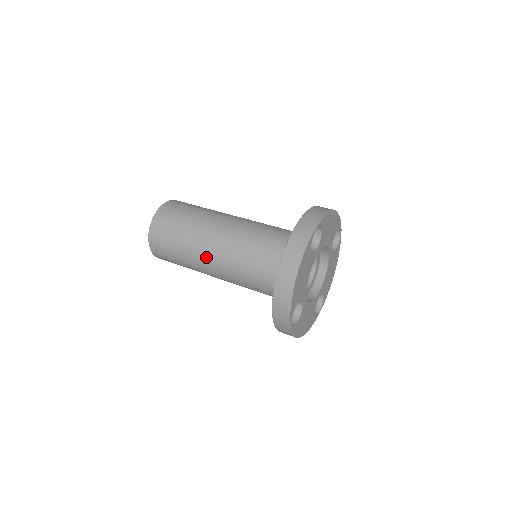
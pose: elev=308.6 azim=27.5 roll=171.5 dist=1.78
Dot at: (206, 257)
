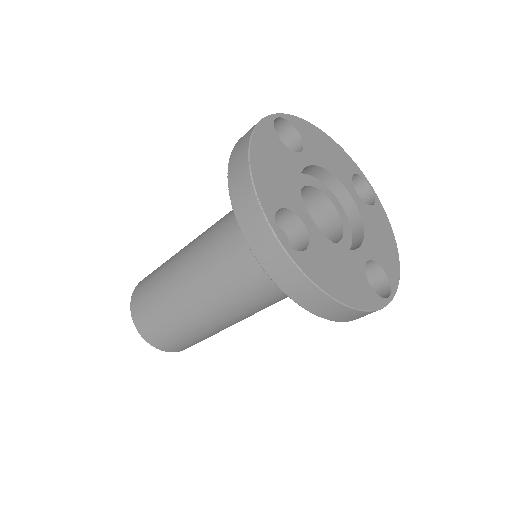
Dot at: (231, 323)
